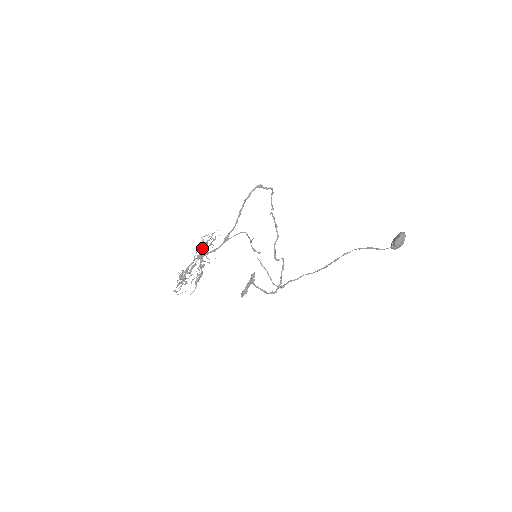
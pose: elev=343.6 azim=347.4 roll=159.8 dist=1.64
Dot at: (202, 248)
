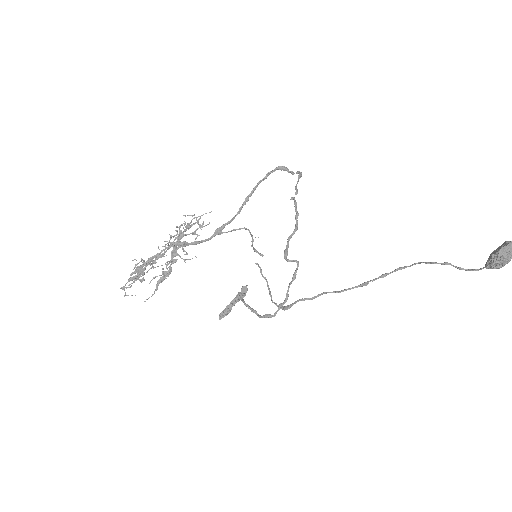
Dot at: (180, 234)
